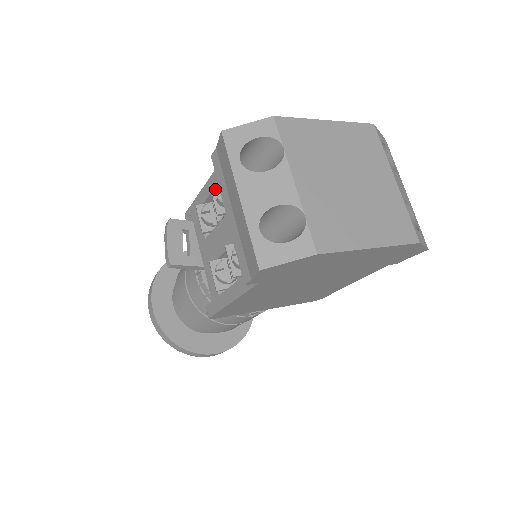
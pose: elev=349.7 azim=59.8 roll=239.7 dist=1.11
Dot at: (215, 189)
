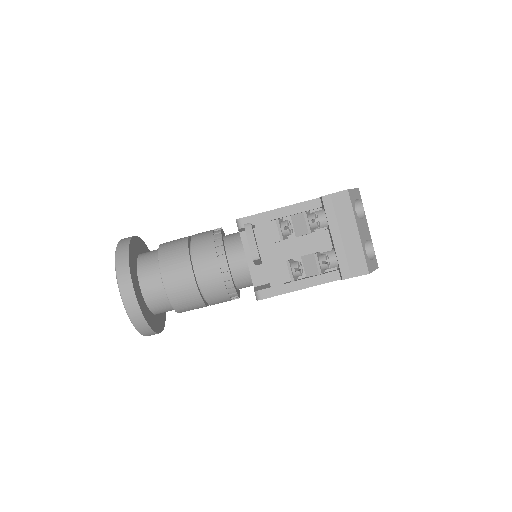
Dot at: (307, 215)
